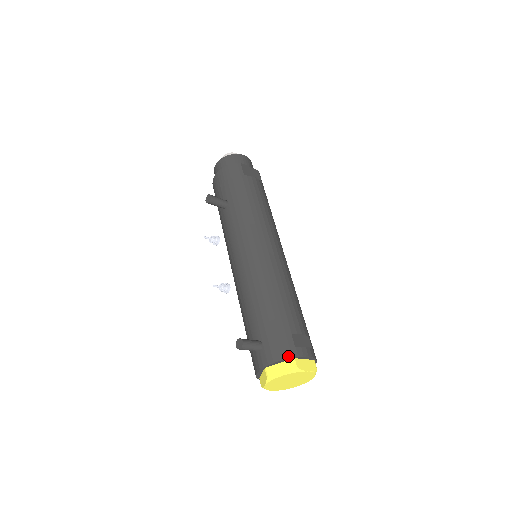
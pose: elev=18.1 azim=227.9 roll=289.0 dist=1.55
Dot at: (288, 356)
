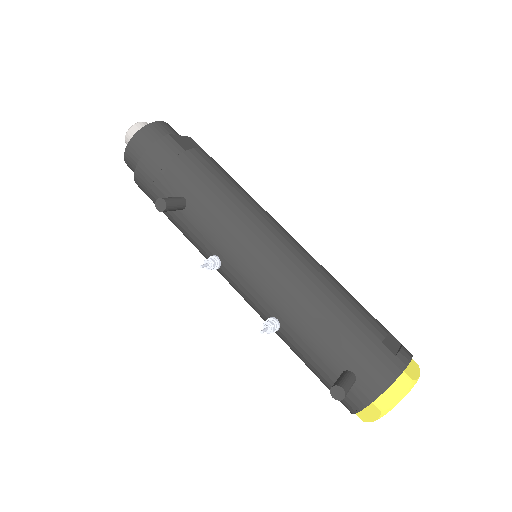
Dot at: (397, 373)
